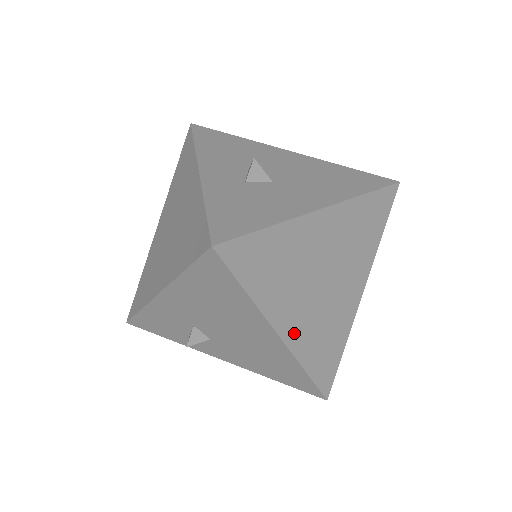
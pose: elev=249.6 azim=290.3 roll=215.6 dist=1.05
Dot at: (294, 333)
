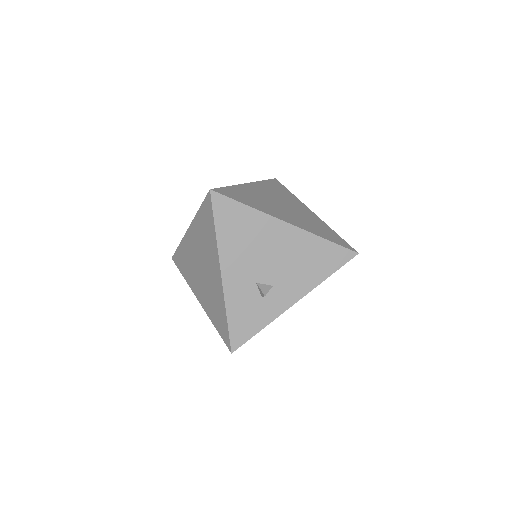
Dot at: (294, 222)
